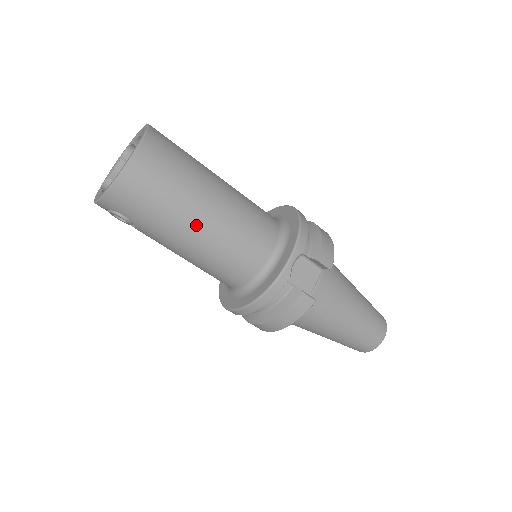
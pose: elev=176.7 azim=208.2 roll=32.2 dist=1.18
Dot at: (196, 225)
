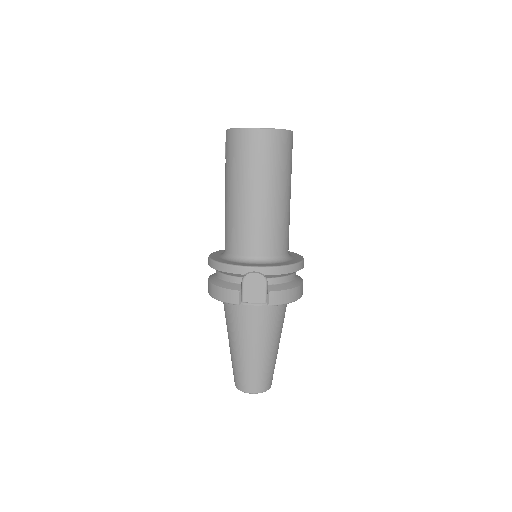
Dot at: (243, 193)
